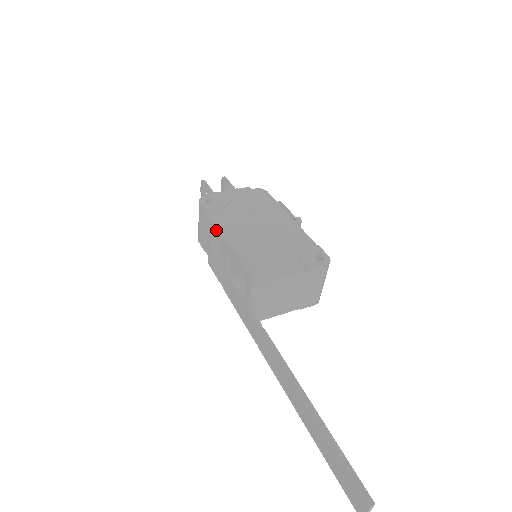
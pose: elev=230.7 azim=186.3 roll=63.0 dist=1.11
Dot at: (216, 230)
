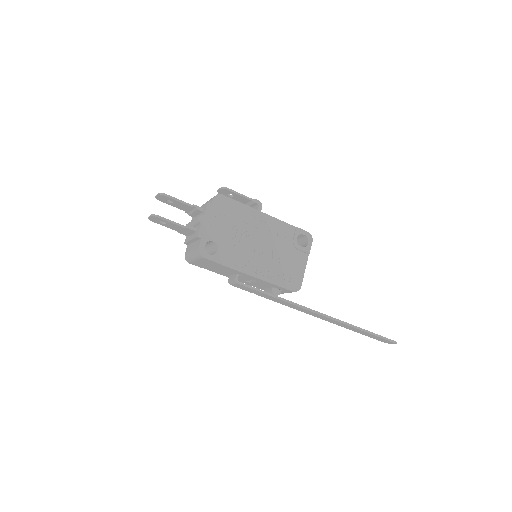
Dot at: (237, 272)
